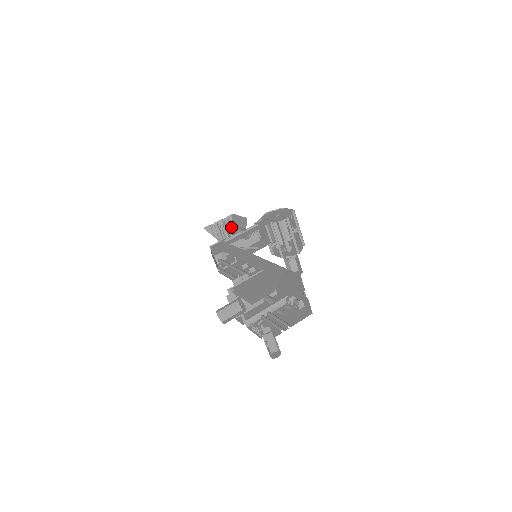
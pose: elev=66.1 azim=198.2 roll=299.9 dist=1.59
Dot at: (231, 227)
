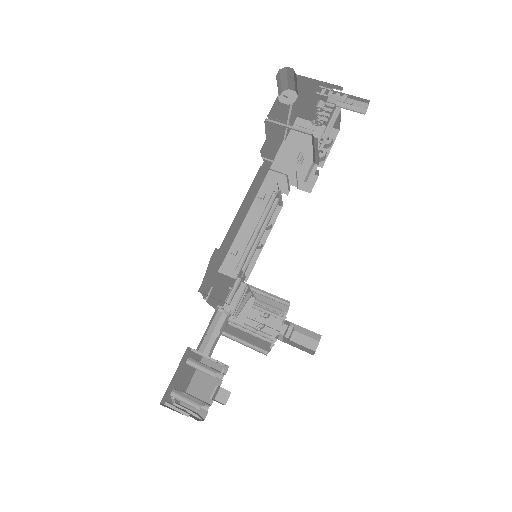
Dot at: occluded
